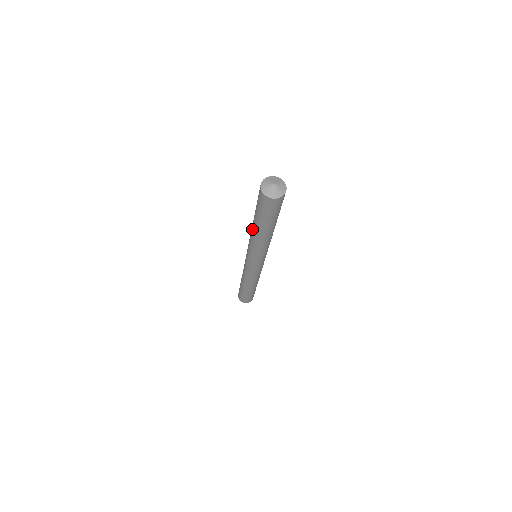
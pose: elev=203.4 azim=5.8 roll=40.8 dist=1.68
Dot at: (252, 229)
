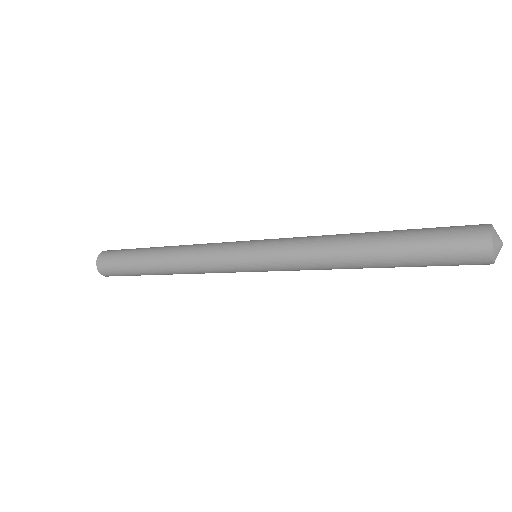
Dot at: (352, 247)
